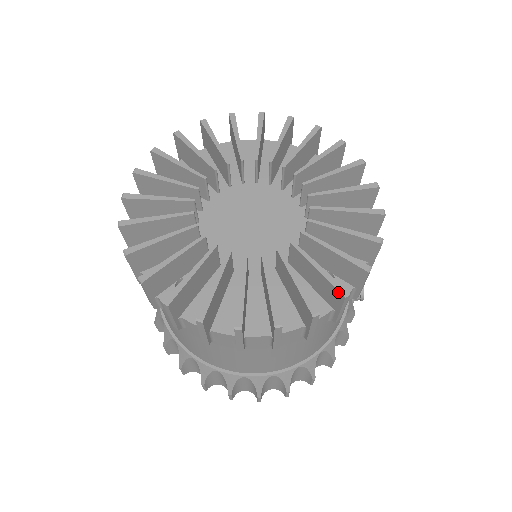
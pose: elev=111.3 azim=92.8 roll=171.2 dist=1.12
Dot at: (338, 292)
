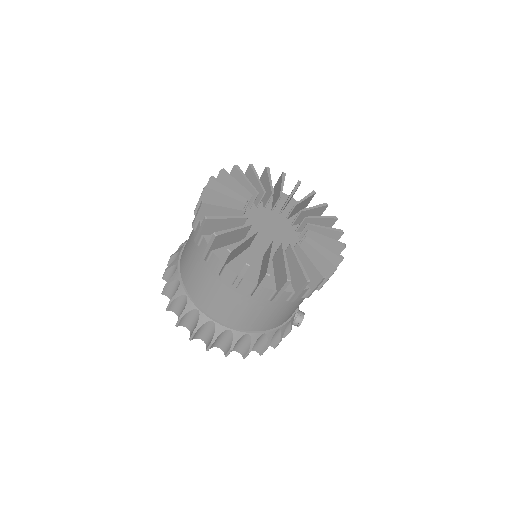
Dot at: (304, 278)
